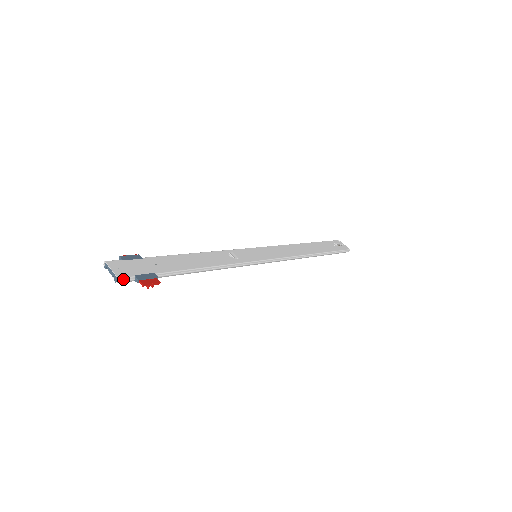
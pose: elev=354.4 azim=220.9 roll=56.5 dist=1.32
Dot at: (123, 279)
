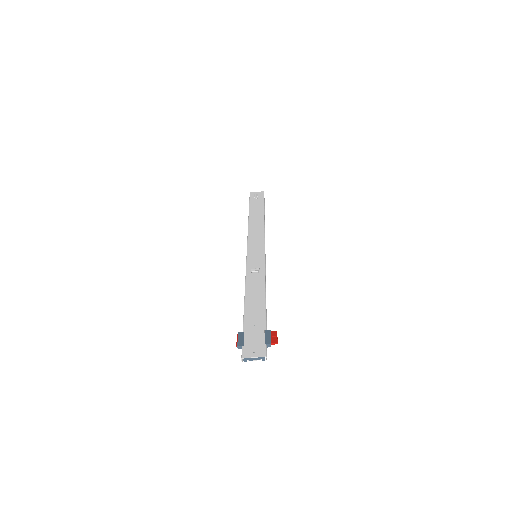
Dot at: (266, 354)
